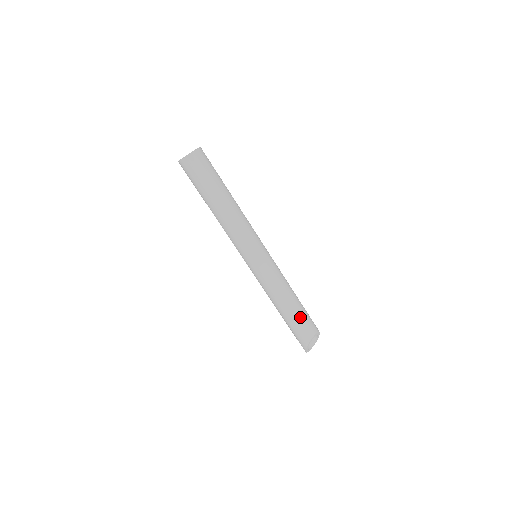
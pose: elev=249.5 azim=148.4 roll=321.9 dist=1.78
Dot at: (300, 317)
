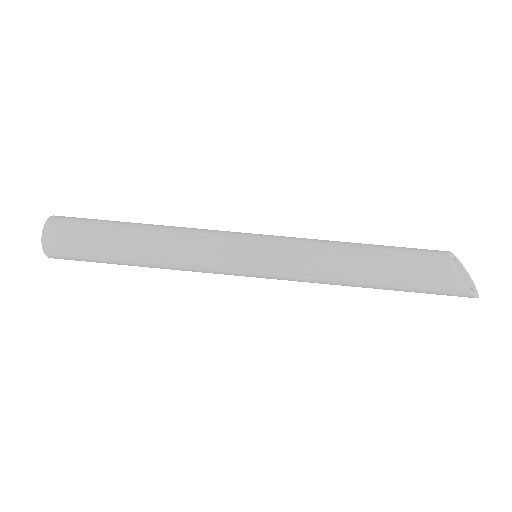
Dot at: (399, 256)
